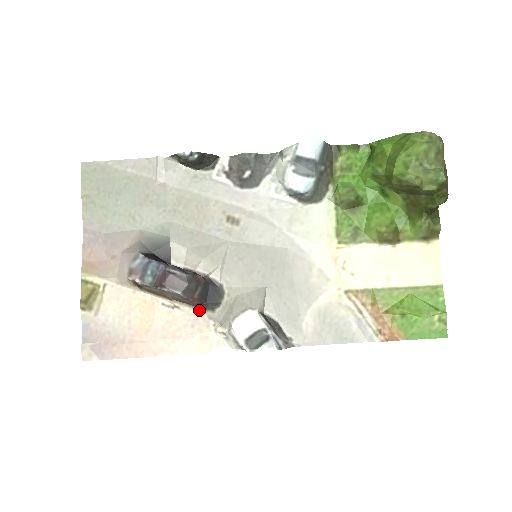
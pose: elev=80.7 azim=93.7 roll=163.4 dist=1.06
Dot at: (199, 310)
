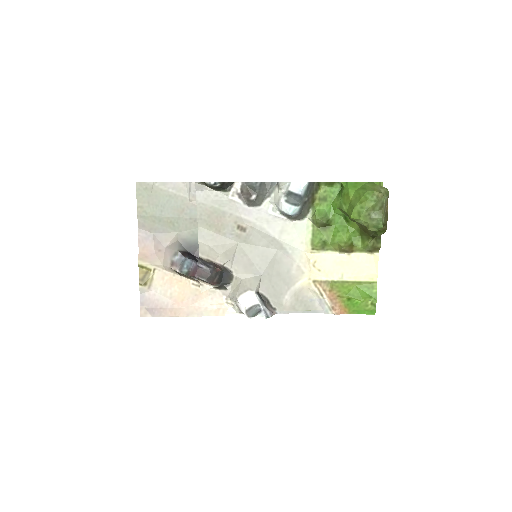
Dot at: (217, 289)
